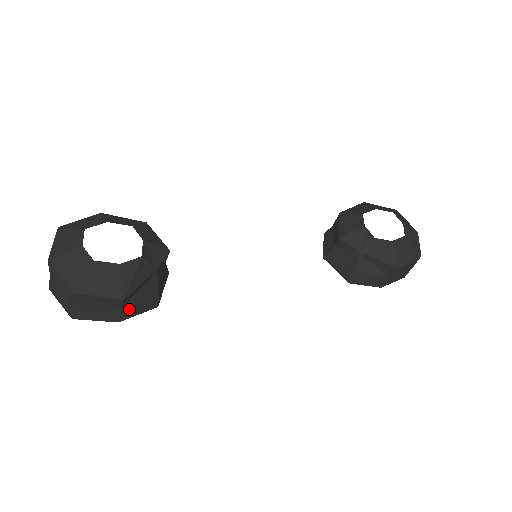
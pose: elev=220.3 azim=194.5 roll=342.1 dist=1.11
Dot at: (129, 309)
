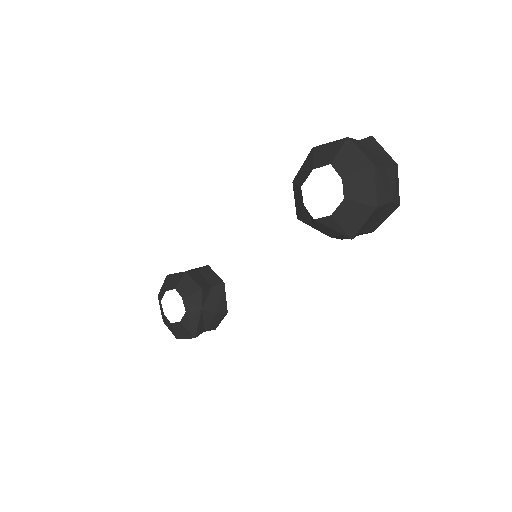
Dot at: (211, 327)
